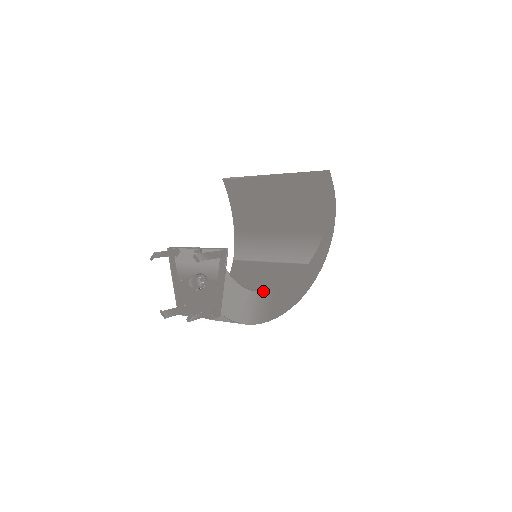
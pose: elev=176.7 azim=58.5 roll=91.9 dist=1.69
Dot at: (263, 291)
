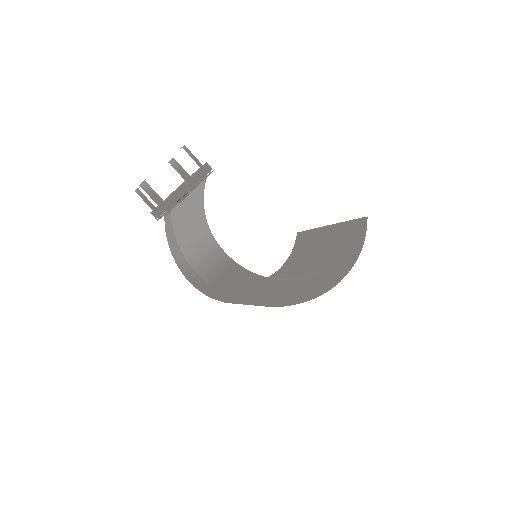
Dot at: occluded
